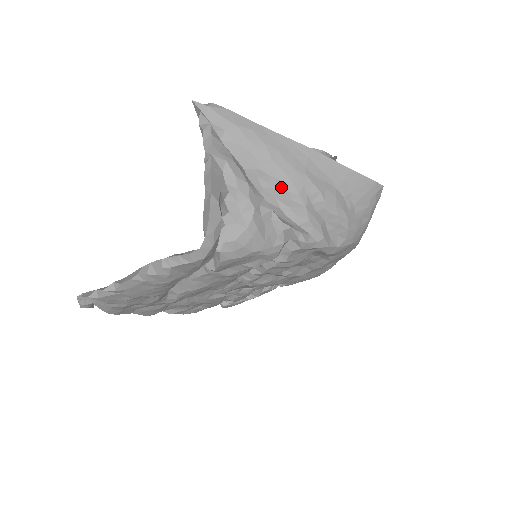
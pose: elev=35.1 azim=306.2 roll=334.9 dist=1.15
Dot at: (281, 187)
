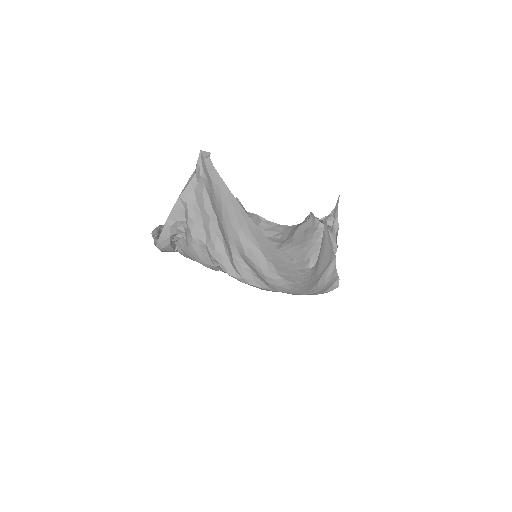
Dot at: (223, 232)
